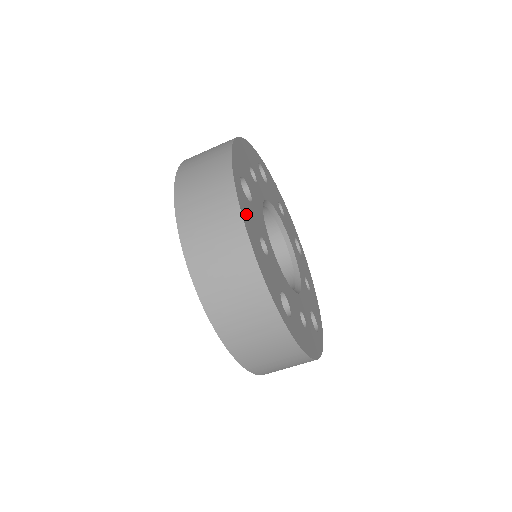
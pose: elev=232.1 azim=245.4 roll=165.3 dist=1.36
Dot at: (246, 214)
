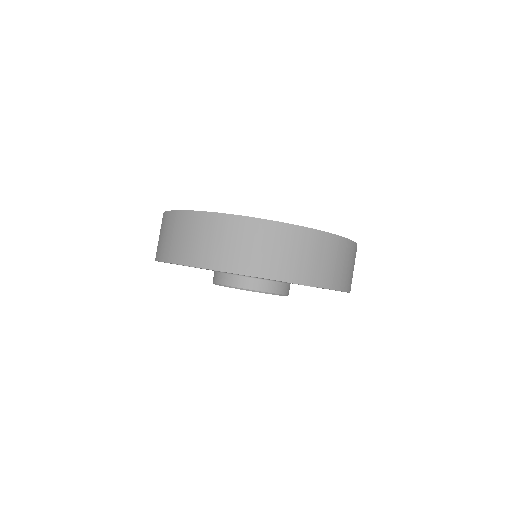
Dot at: occluded
